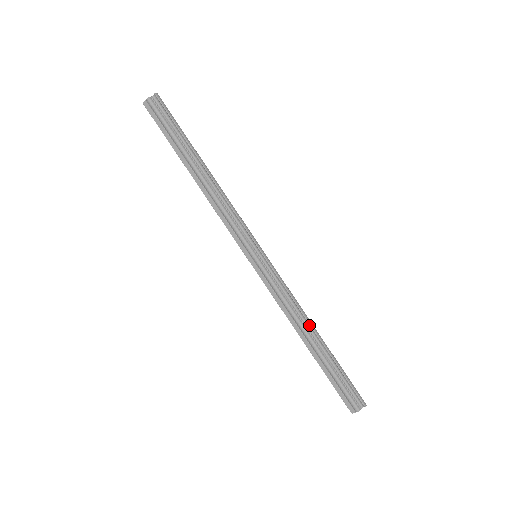
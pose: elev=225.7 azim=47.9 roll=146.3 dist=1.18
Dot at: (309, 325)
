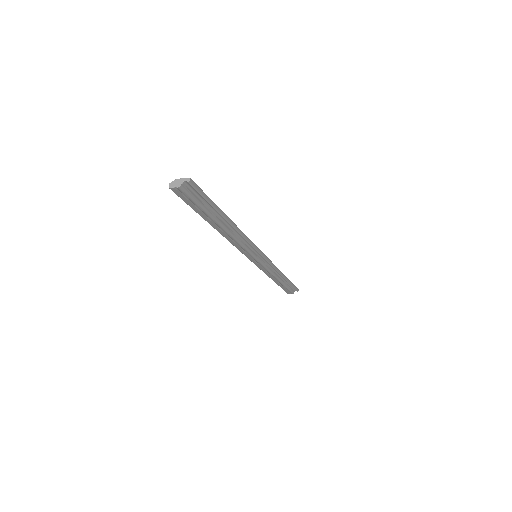
Dot at: (281, 275)
